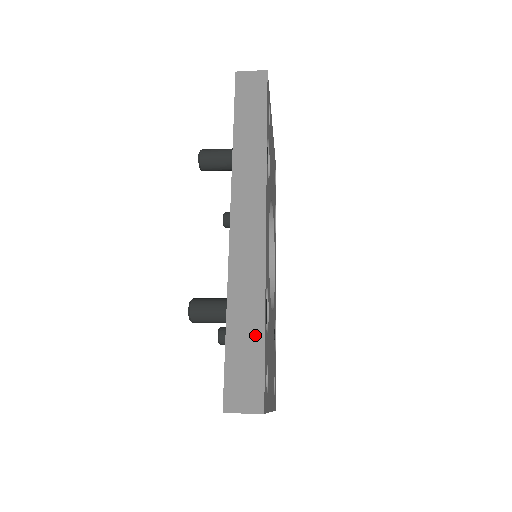
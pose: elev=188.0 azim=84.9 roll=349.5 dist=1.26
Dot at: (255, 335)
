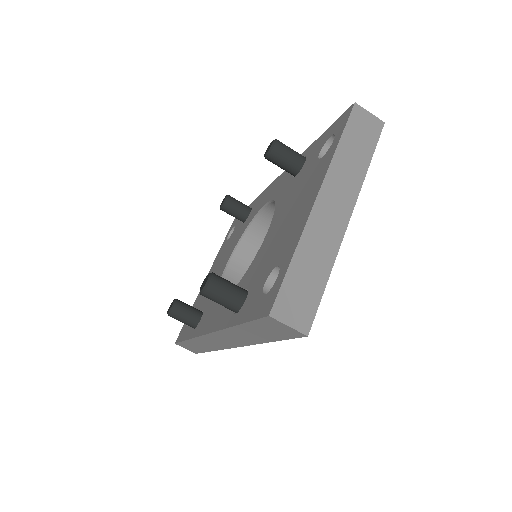
Dot at: occluded
